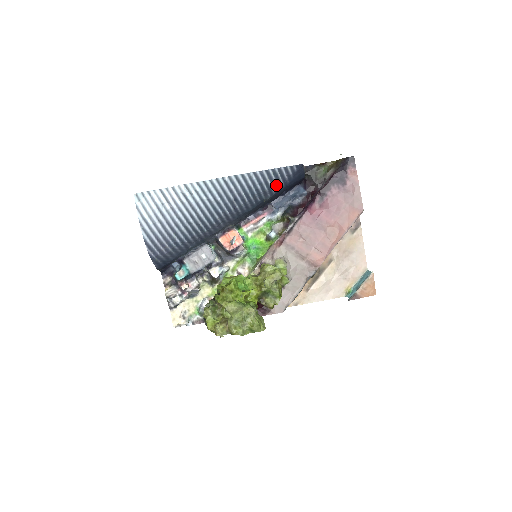
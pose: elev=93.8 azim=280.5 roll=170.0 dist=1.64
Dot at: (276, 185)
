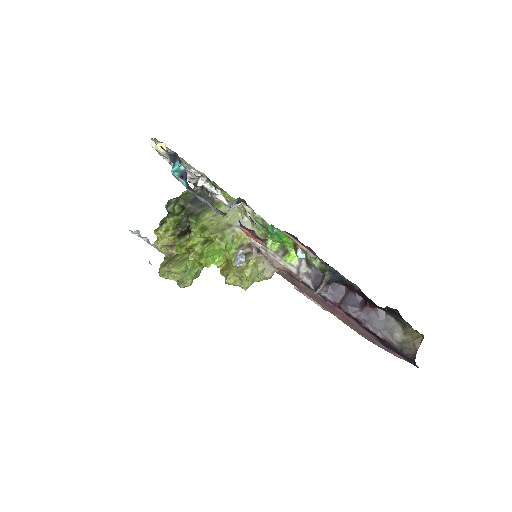
Dot at: occluded
